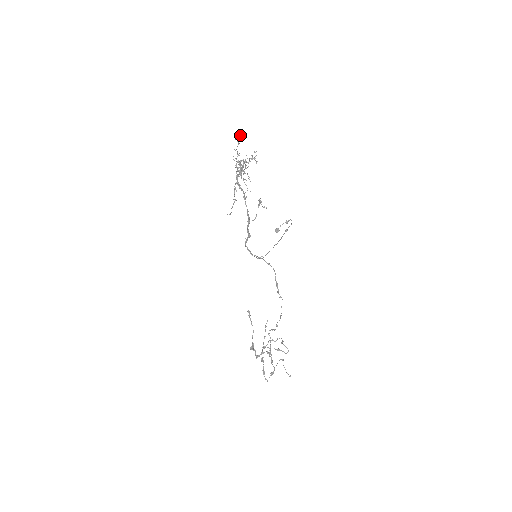
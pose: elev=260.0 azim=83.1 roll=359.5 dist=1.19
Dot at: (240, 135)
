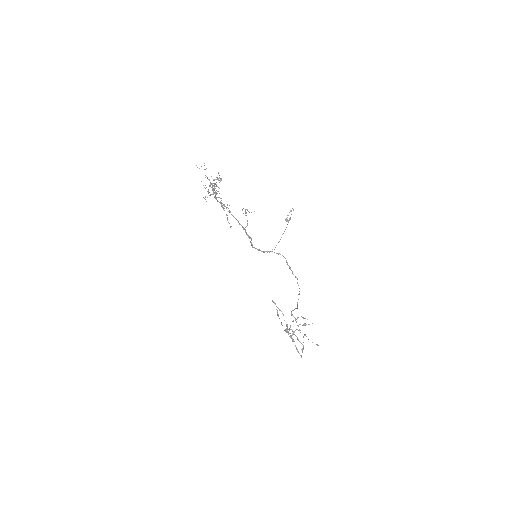
Dot at: occluded
